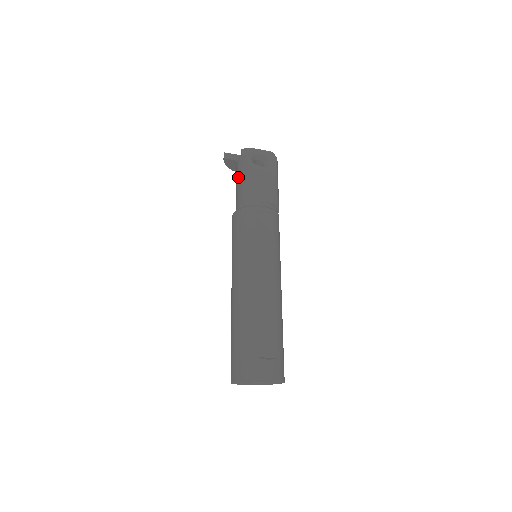
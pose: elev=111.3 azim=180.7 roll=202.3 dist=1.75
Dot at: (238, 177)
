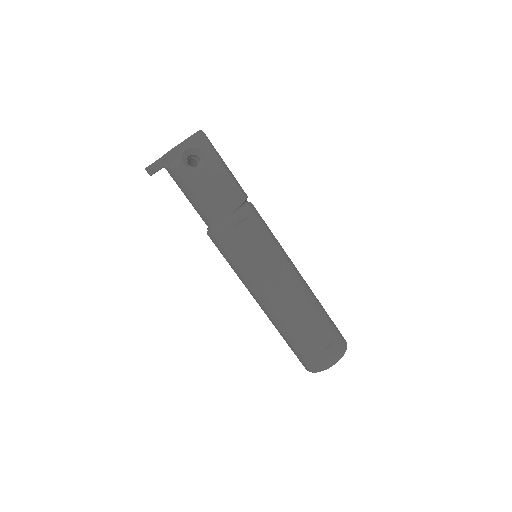
Dot at: (184, 192)
